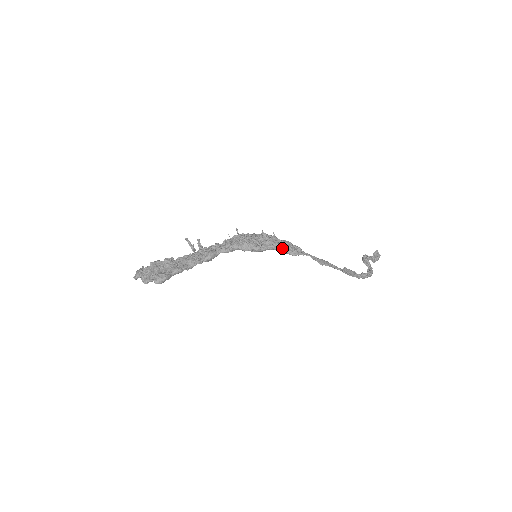
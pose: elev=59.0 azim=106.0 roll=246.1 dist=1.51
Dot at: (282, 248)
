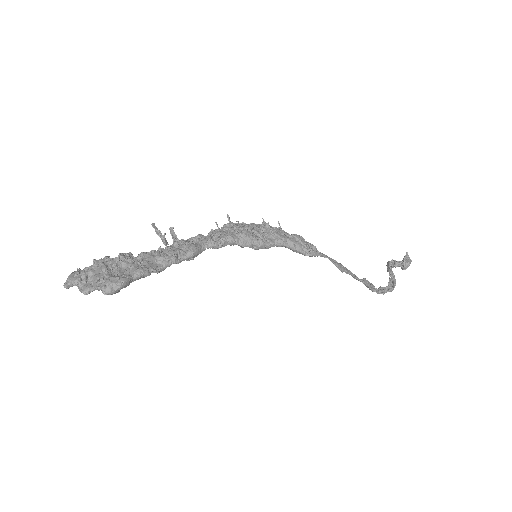
Dot at: (294, 244)
